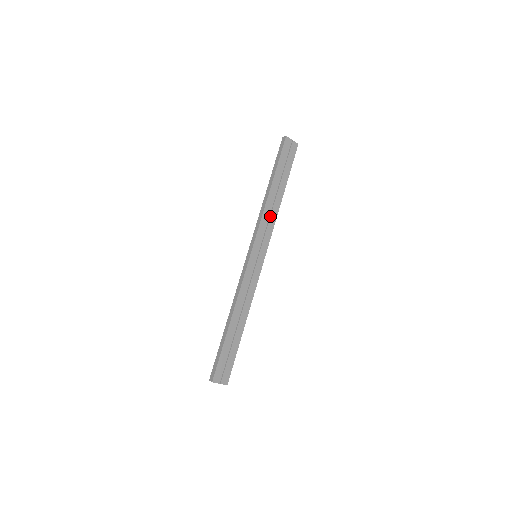
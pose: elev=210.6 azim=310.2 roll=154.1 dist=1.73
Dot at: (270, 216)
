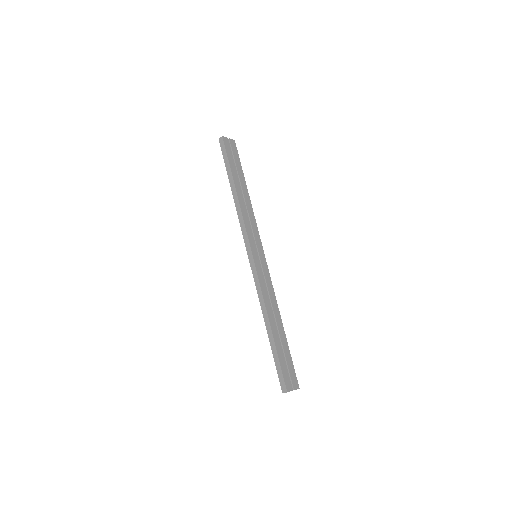
Dot at: (248, 214)
